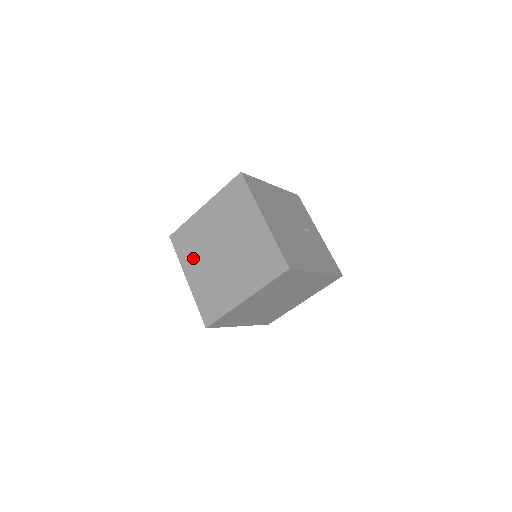
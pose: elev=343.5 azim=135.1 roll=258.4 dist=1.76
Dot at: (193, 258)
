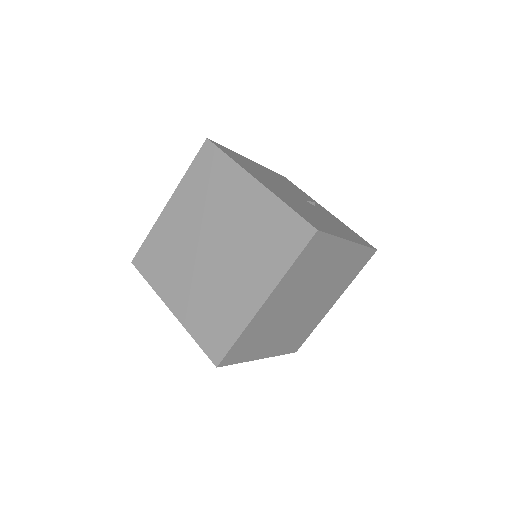
Dot at: (171, 276)
